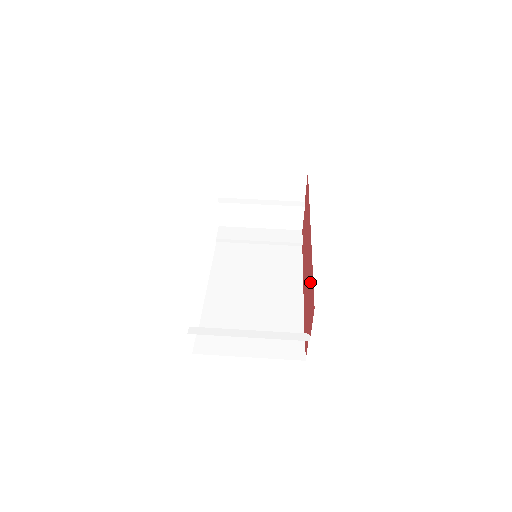
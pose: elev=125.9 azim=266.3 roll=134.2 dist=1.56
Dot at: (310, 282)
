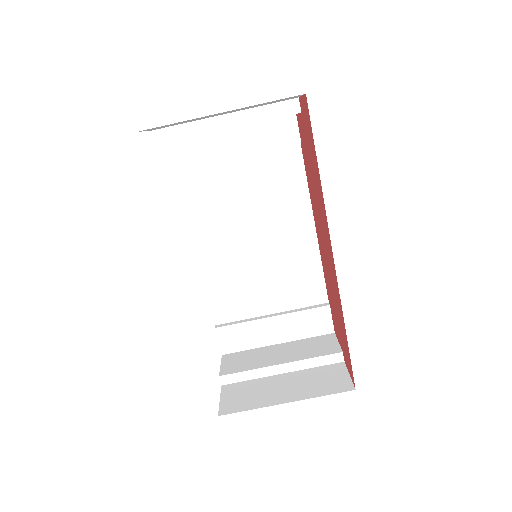
Dot at: (340, 321)
